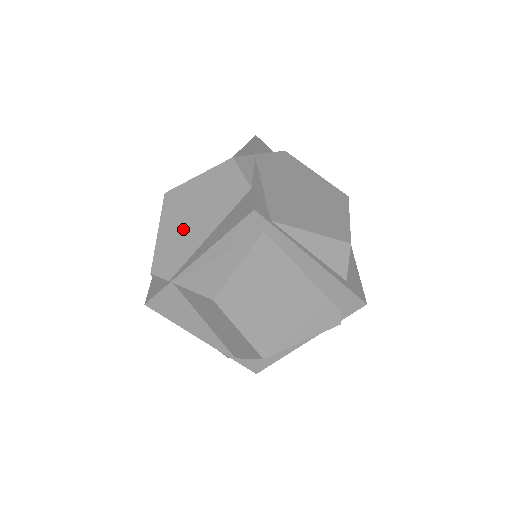
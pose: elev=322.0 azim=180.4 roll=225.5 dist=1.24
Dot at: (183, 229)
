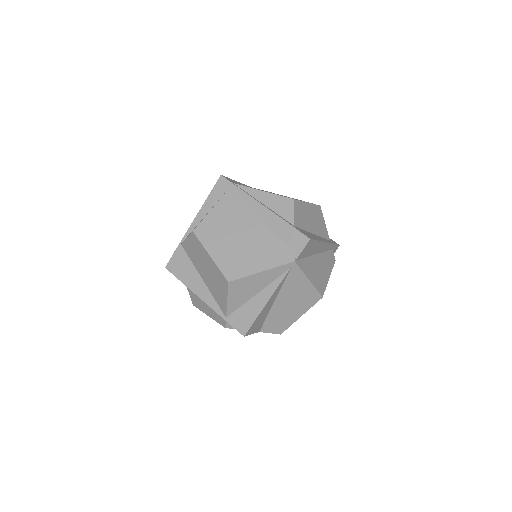
Dot at: occluded
